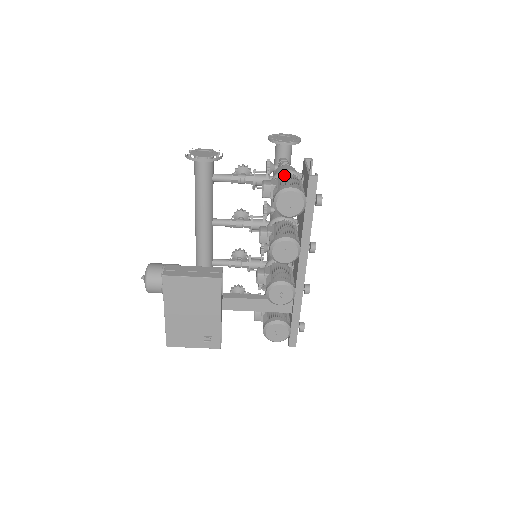
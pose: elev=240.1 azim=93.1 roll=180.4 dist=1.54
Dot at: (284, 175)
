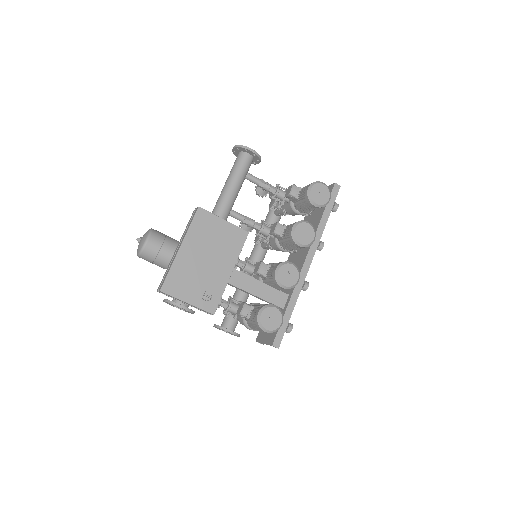
Dot at: occluded
